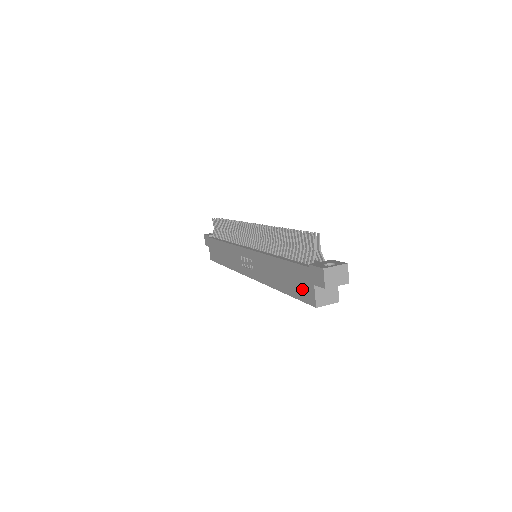
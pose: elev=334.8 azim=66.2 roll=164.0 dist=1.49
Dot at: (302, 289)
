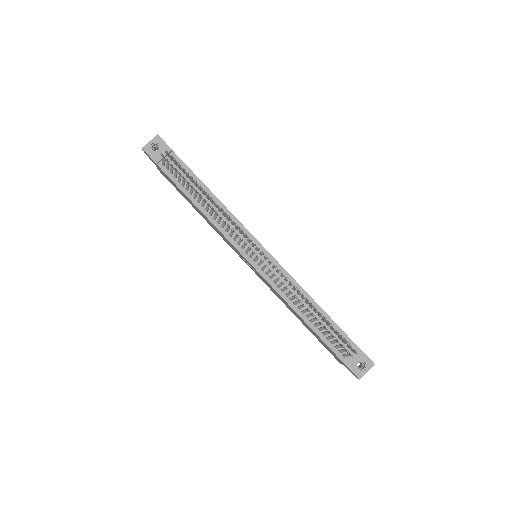
Dot at: (328, 350)
